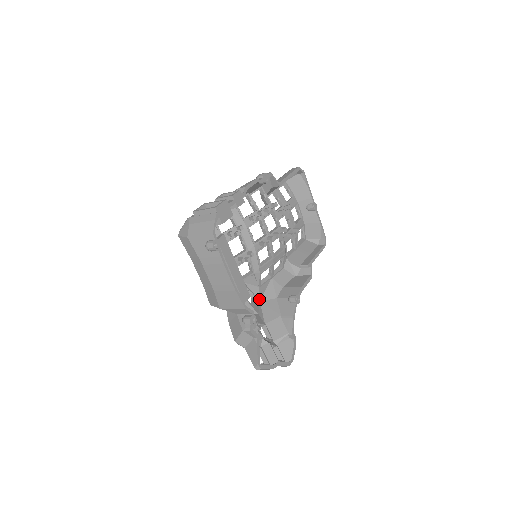
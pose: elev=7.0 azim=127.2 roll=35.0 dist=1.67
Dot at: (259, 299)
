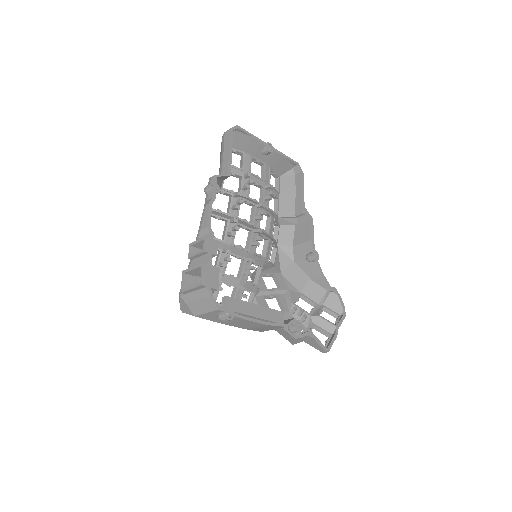
Dot at: (279, 272)
